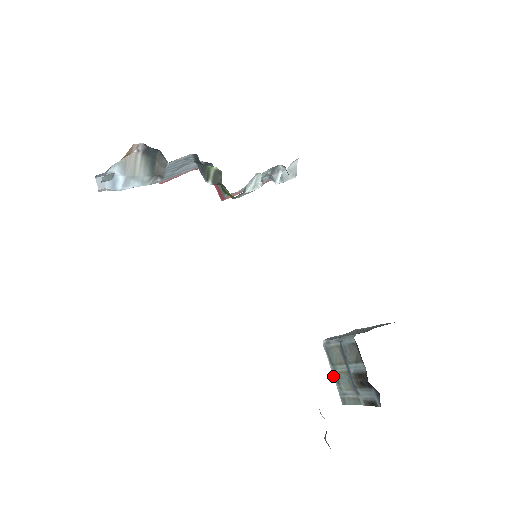
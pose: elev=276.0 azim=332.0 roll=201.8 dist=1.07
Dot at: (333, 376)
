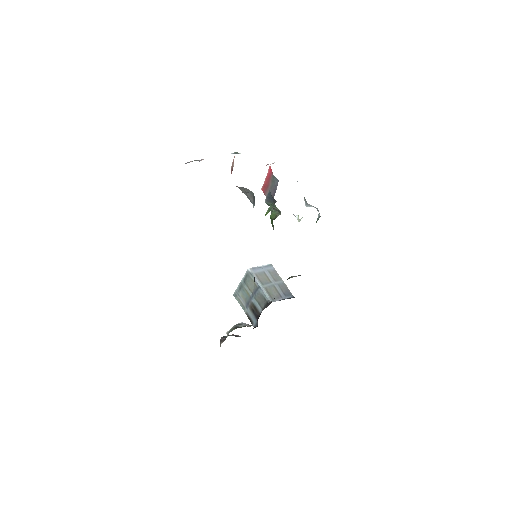
Dot at: (240, 283)
